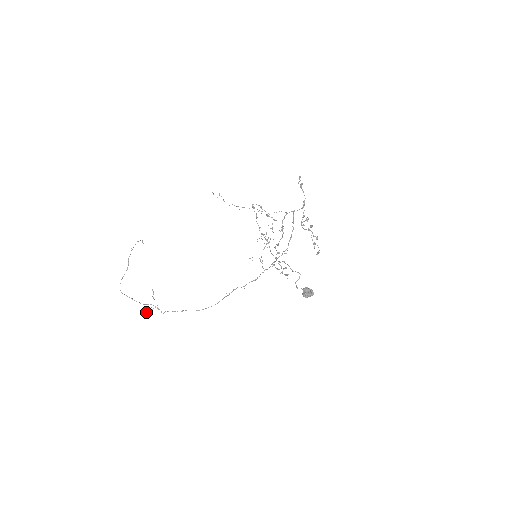
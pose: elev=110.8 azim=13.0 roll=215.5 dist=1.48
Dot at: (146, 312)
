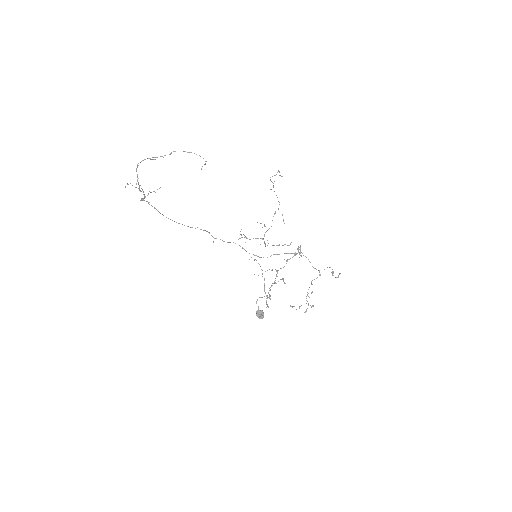
Dot at: (128, 184)
